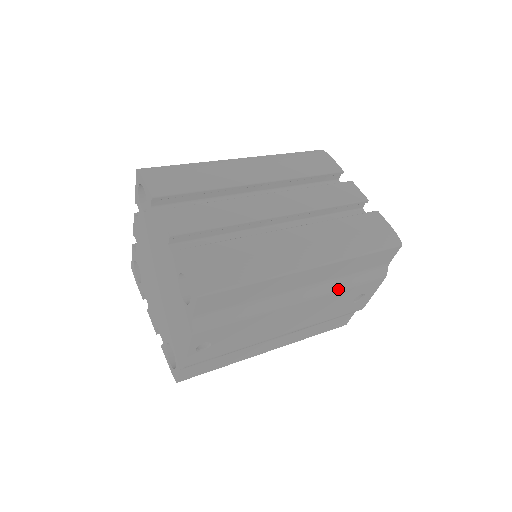
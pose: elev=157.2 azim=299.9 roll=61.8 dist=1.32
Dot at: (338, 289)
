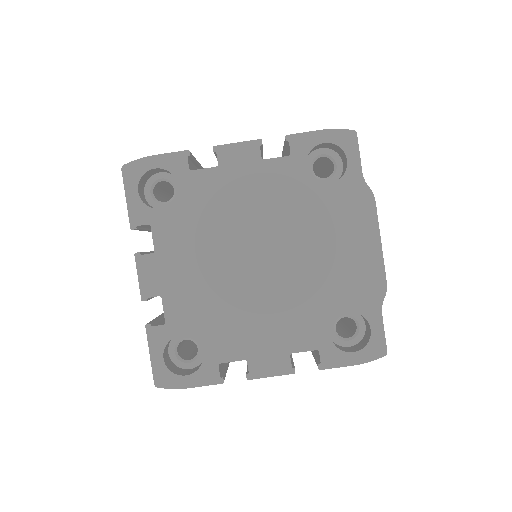
Dot at: occluded
